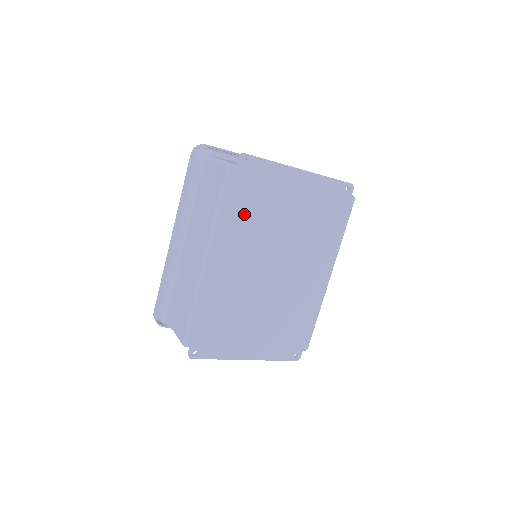
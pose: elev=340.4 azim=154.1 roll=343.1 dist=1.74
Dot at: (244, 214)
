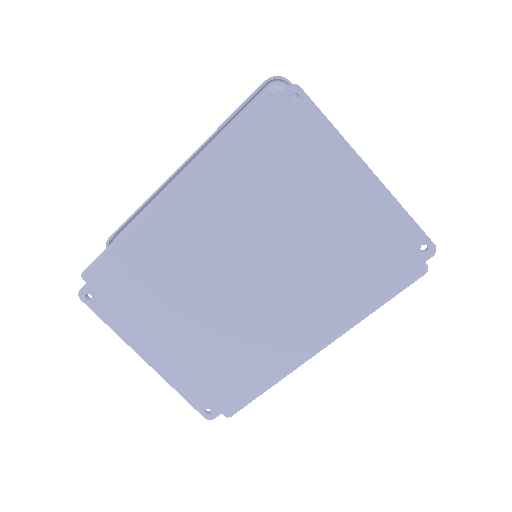
Dot at: (250, 169)
